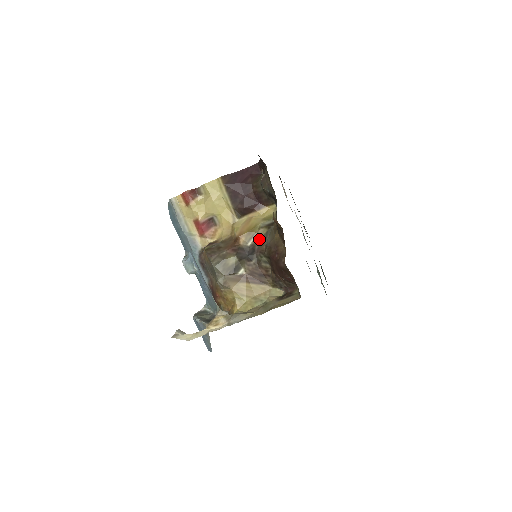
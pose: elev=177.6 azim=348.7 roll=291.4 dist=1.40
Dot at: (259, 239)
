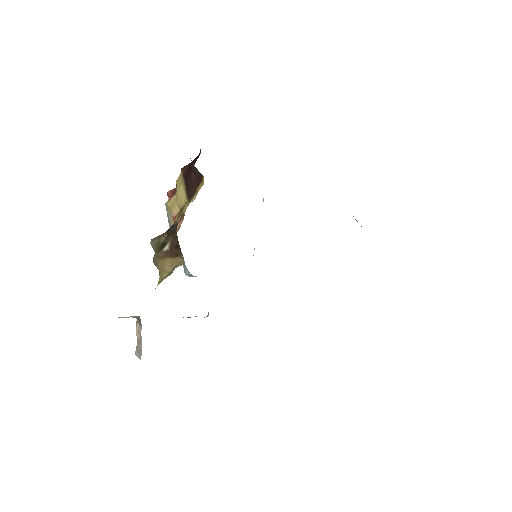
Dot at: (182, 212)
